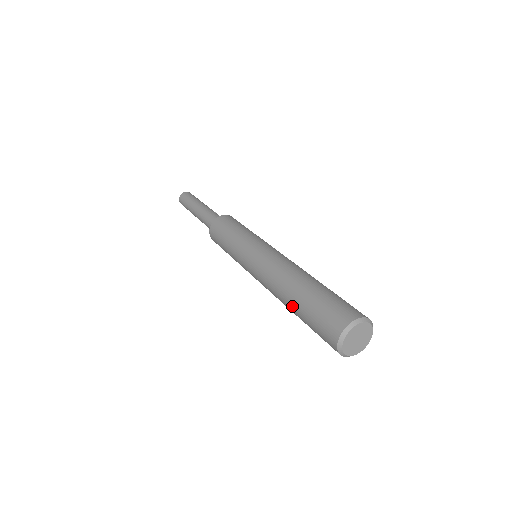
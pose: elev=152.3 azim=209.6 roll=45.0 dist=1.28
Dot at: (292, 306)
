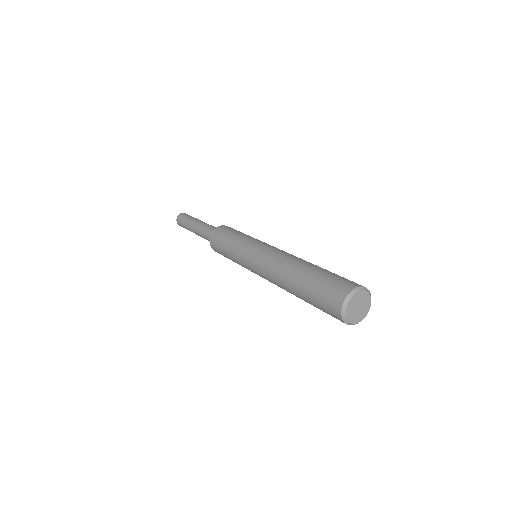
Dot at: (296, 282)
